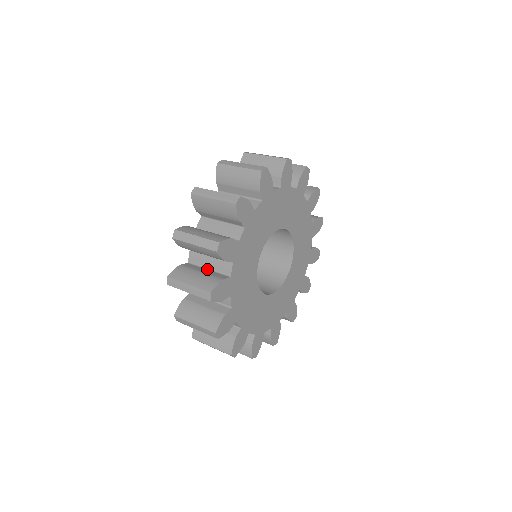
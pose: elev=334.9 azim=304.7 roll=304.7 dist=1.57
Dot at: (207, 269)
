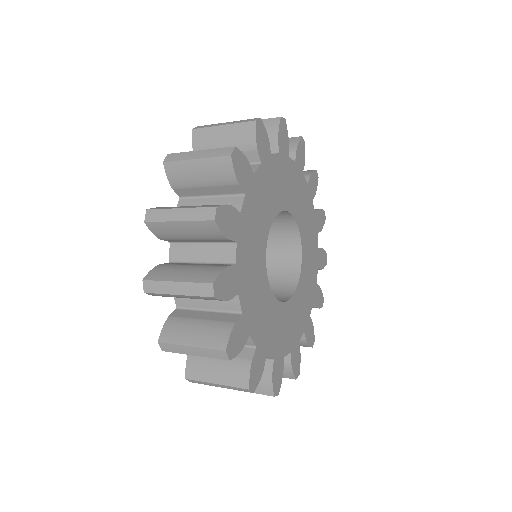
Dot at: (206, 311)
